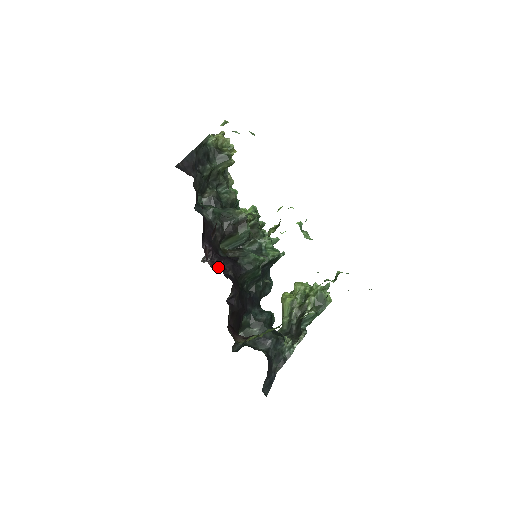
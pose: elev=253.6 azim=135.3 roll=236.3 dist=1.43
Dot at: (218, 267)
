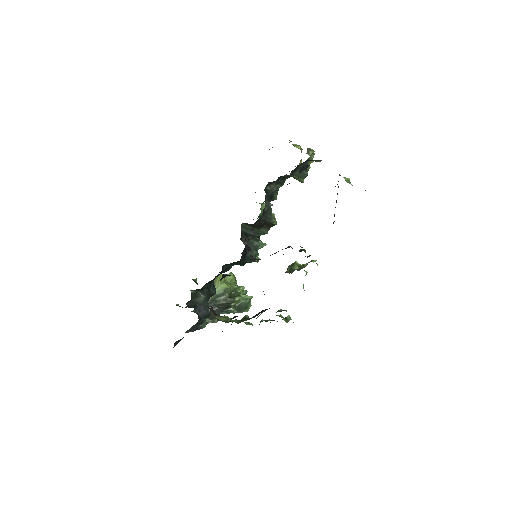
Dot at: (251, 257)
